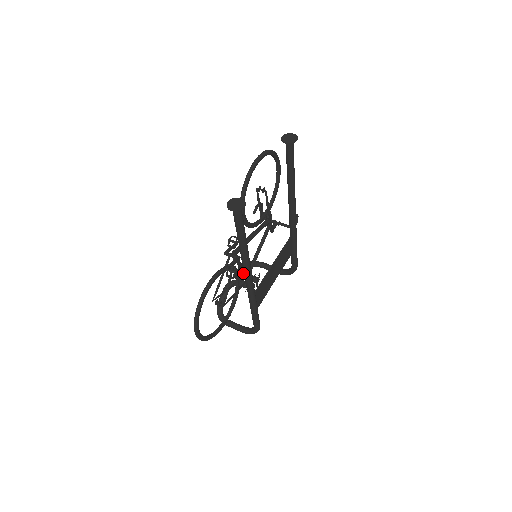
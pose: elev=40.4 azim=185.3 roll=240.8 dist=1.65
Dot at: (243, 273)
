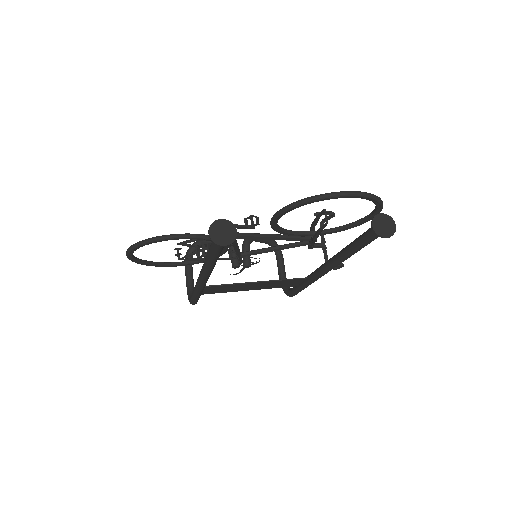
Dot at: (236, 251)
